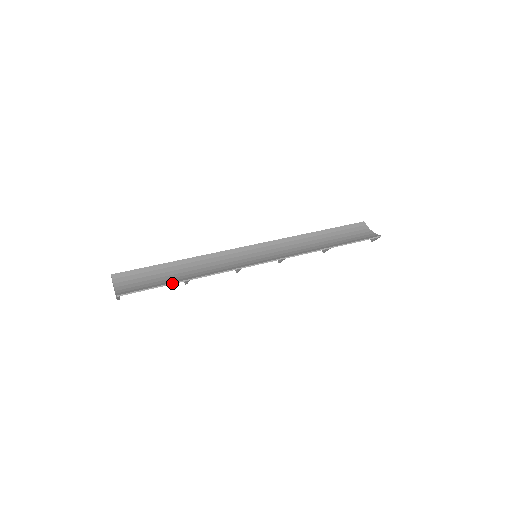
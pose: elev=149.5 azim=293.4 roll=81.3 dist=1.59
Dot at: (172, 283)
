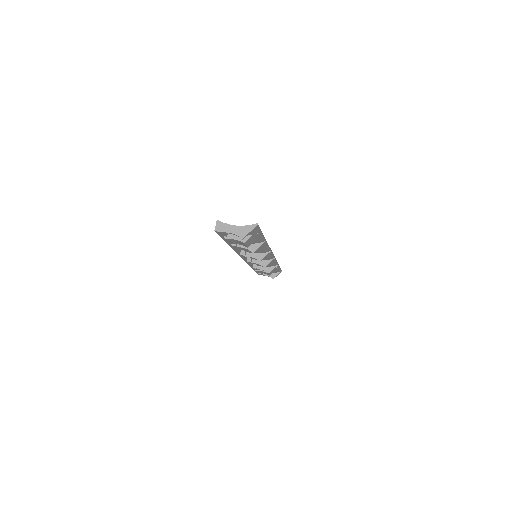
Dot at: occluded
